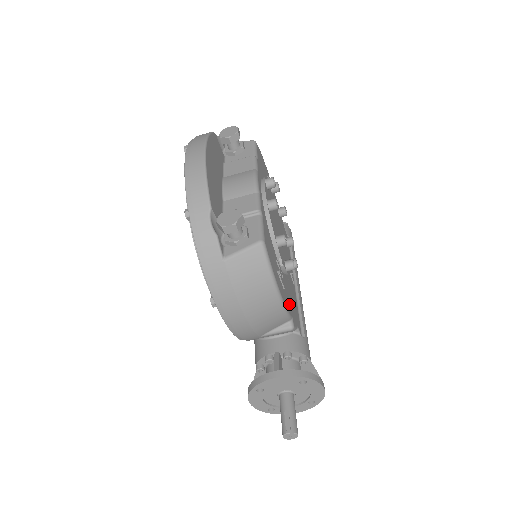
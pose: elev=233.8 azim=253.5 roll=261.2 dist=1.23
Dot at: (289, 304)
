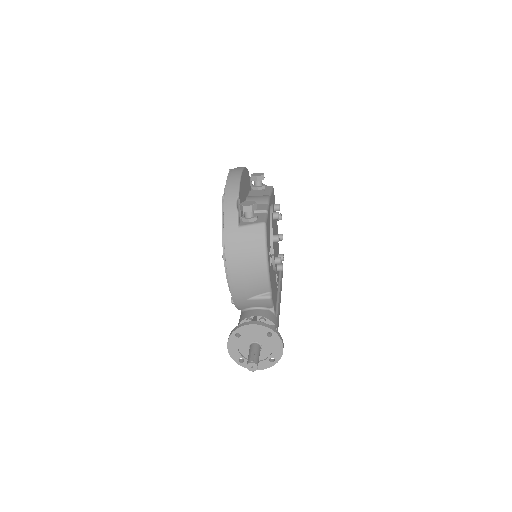
Dot at: occluded
